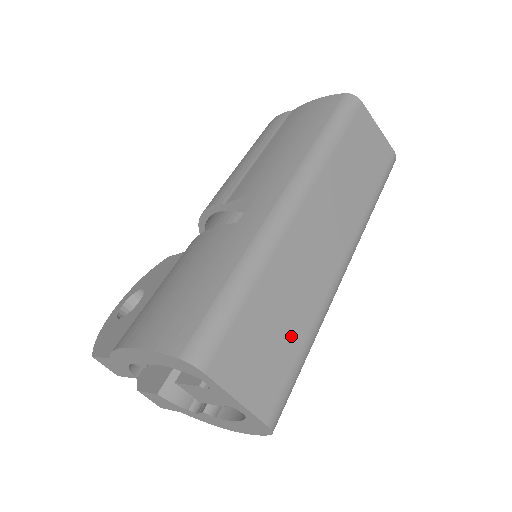
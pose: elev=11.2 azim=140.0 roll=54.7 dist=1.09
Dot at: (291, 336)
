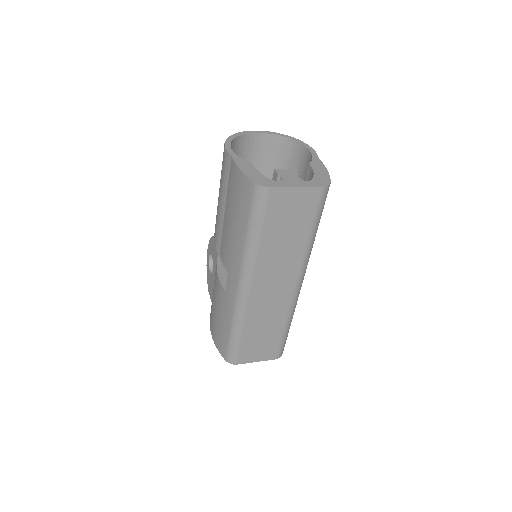
Dot at: (274, 333)
